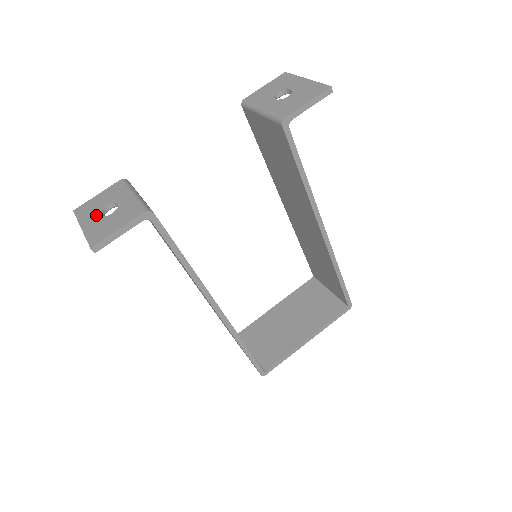
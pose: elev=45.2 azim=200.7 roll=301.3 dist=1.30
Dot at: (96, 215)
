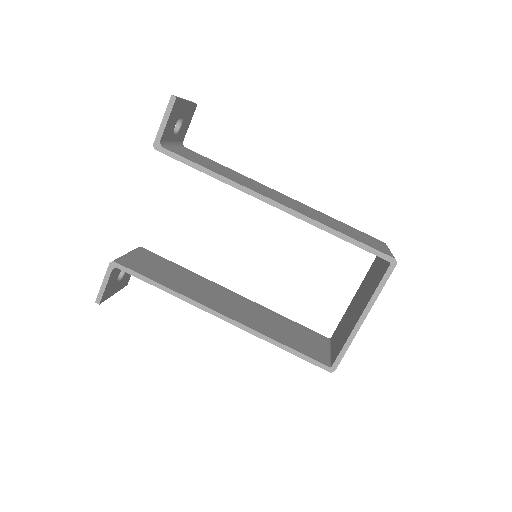
Dot at: occluded
